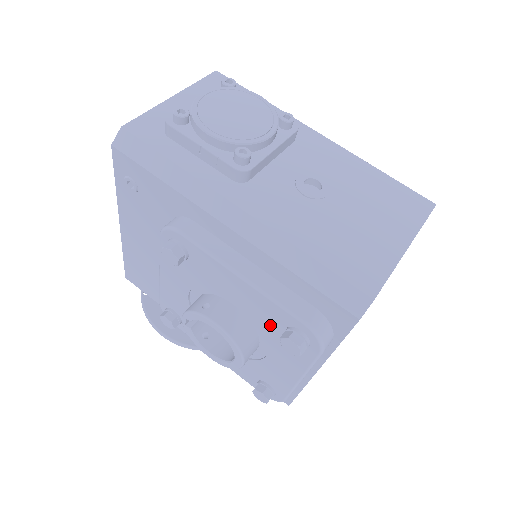
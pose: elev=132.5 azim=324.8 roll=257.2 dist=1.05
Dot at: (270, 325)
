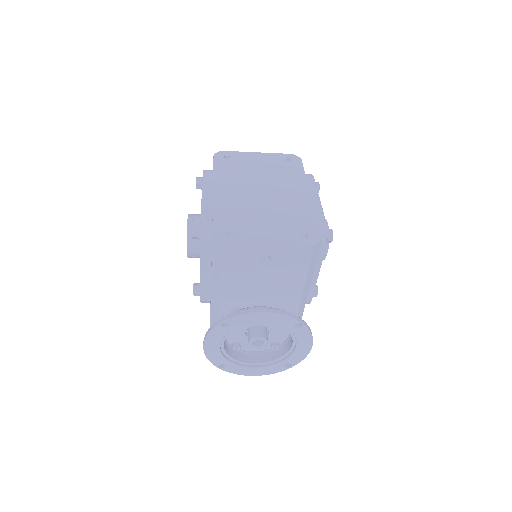
Dot at: occluded
